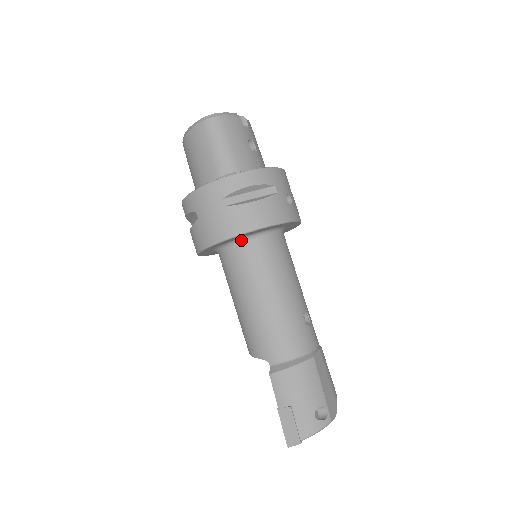
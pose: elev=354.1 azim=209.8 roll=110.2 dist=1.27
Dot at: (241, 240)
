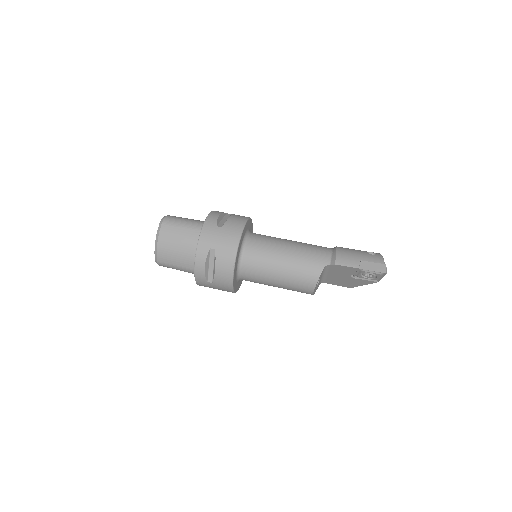
Dot at: (244, 241)
